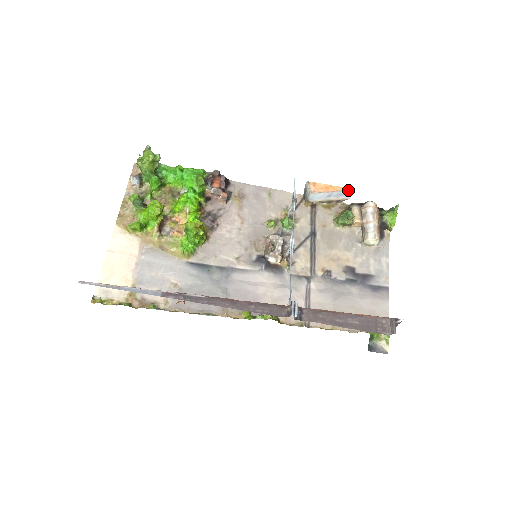
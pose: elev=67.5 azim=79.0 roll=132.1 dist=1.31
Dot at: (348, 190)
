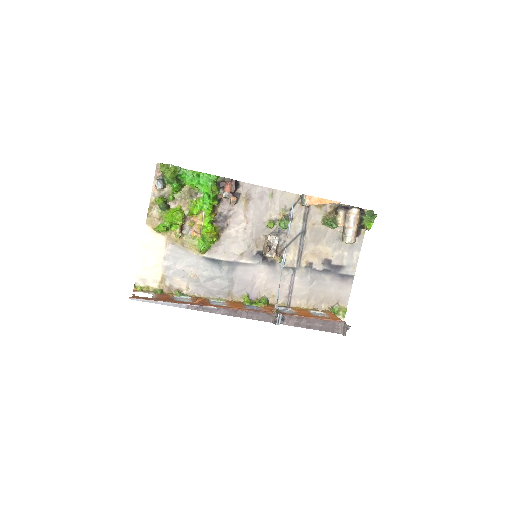
Dot at: occluded
